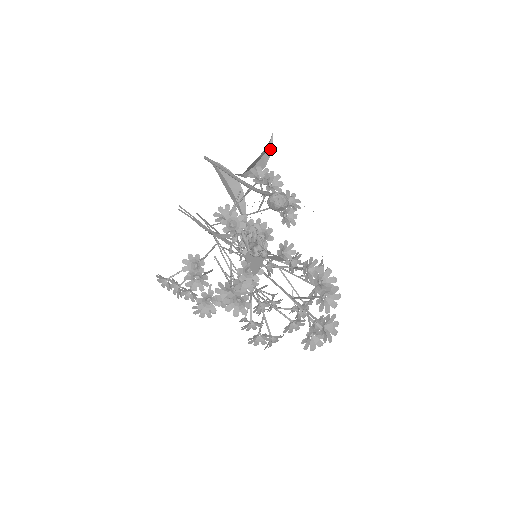
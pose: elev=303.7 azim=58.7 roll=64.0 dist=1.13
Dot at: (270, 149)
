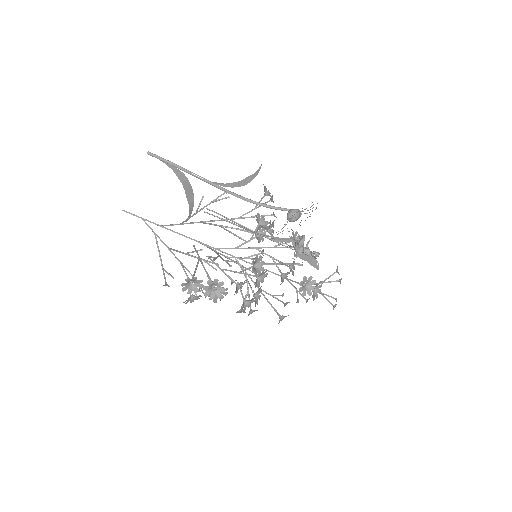
Dot at: (259, 170)
